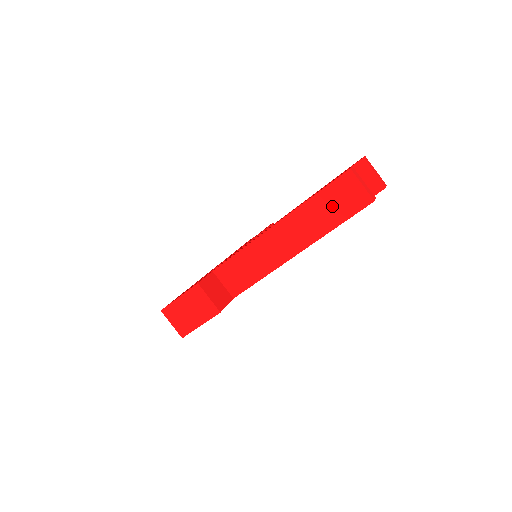
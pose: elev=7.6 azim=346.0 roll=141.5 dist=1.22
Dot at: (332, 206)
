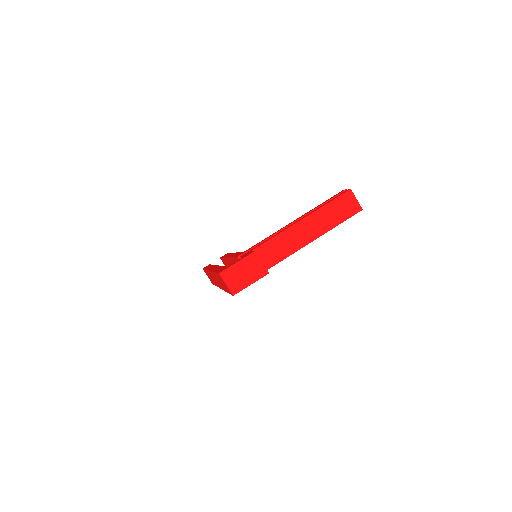
Dot at: (338, 210)
